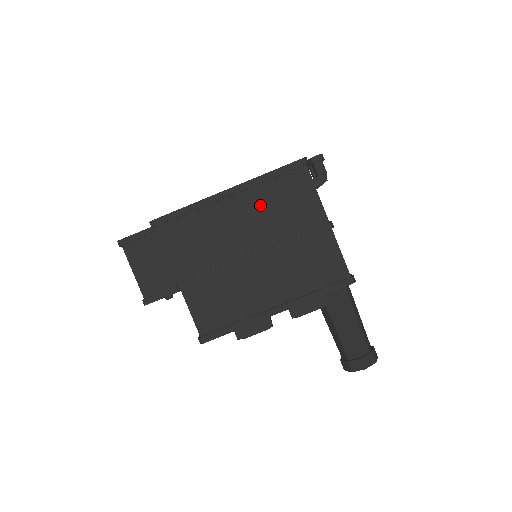
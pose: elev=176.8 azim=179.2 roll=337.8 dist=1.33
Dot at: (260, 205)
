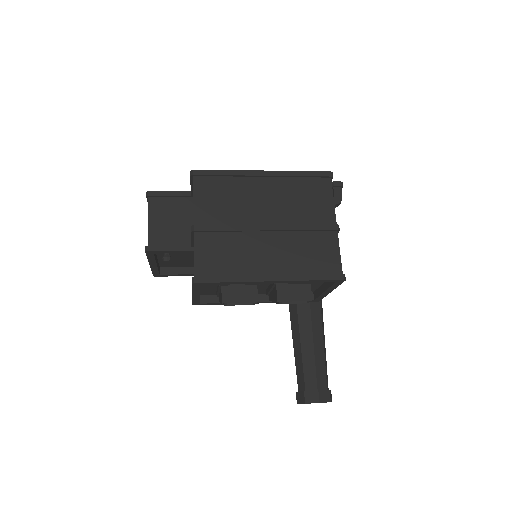
Dot at: (285, 192)
